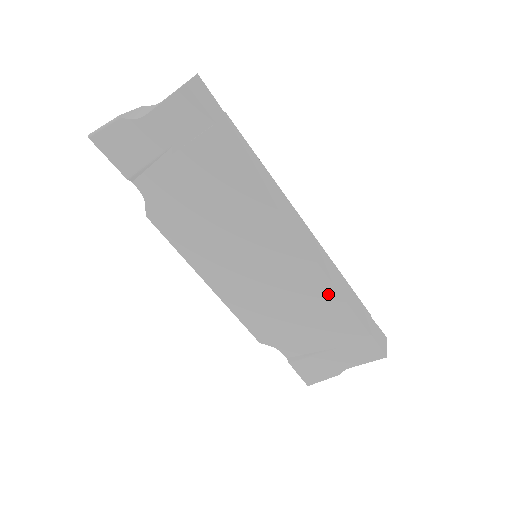
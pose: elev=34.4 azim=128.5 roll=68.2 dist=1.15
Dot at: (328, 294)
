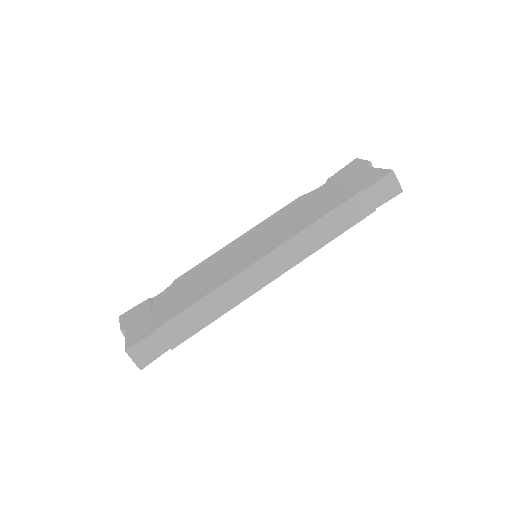
Dot at: occluded
